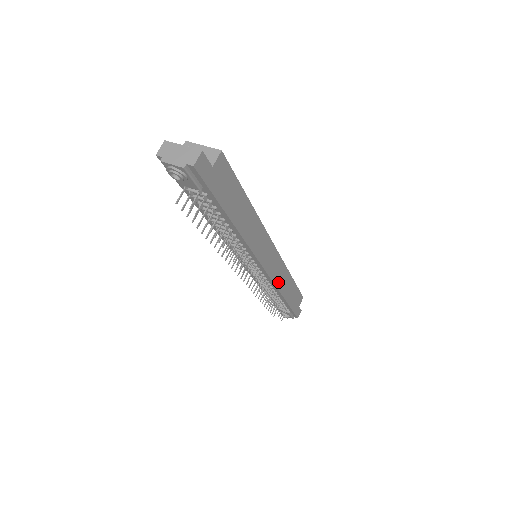
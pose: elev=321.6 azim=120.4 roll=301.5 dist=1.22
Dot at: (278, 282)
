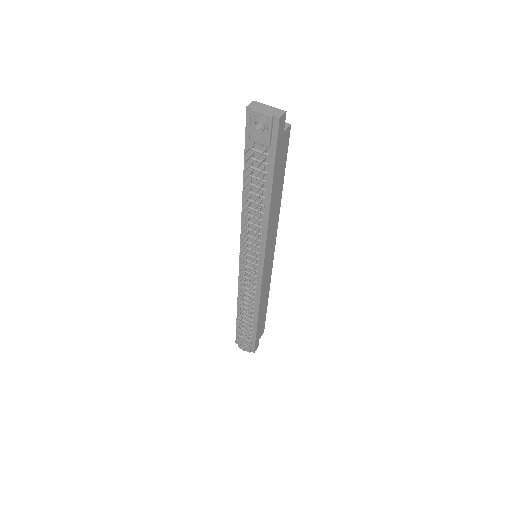
Dot at: (262, 292)
